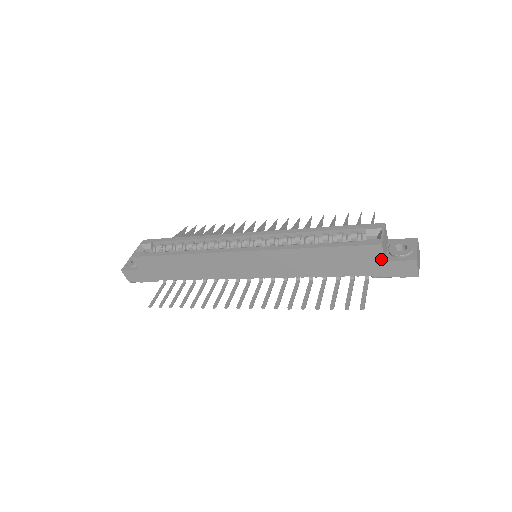
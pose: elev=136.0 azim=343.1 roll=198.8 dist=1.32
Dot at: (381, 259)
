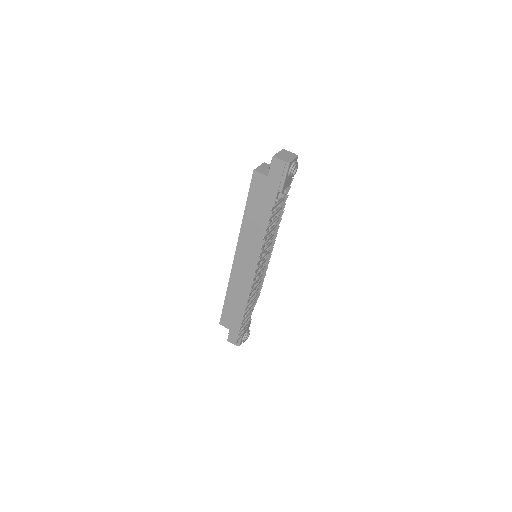
Dot at: (265, 178)
